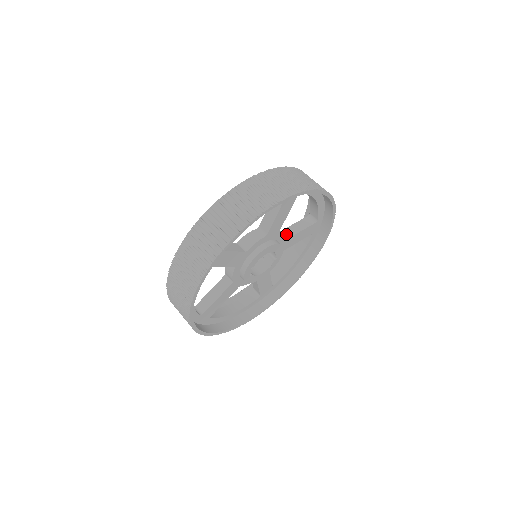
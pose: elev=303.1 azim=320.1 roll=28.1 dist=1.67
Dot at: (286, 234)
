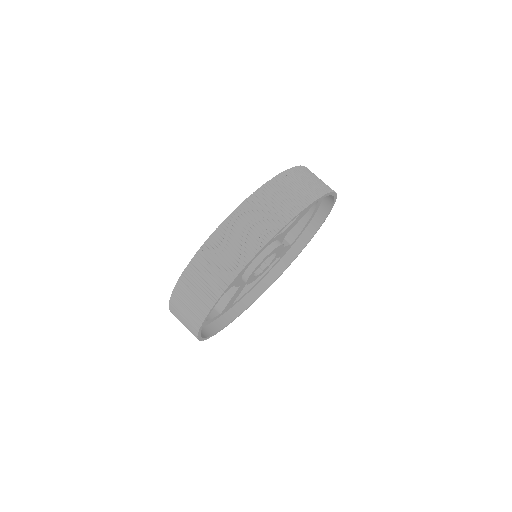
Dot at: occluded
